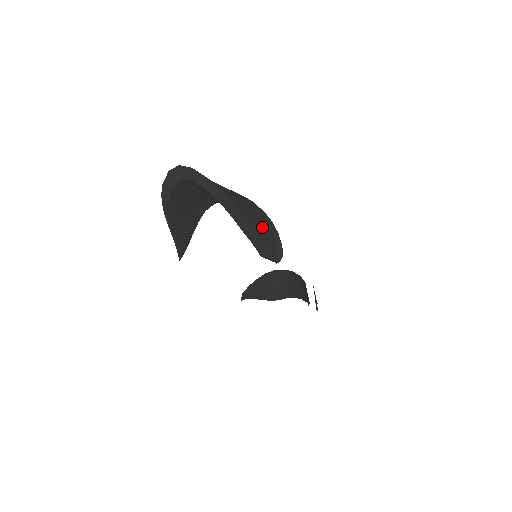
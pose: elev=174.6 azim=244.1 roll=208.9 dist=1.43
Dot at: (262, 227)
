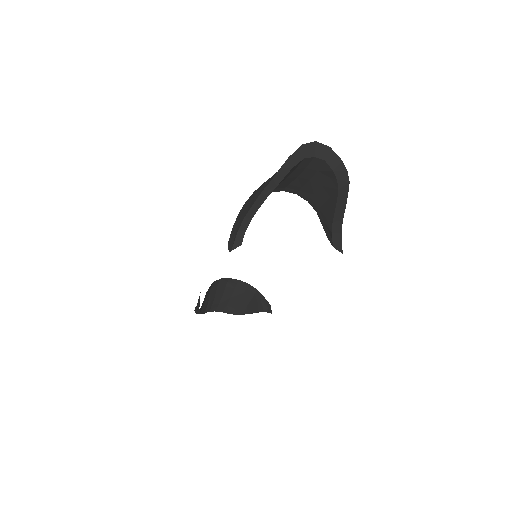
Dot at: occluded
